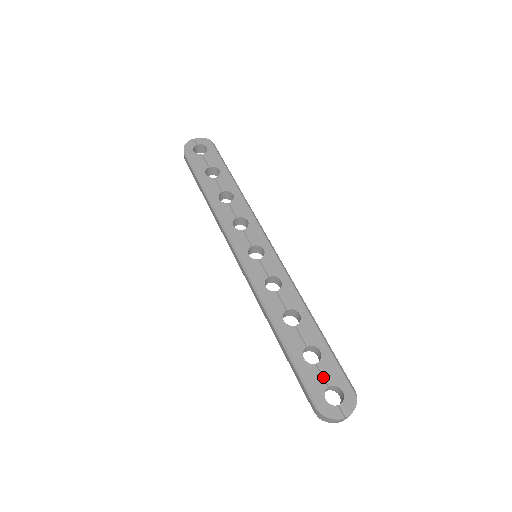
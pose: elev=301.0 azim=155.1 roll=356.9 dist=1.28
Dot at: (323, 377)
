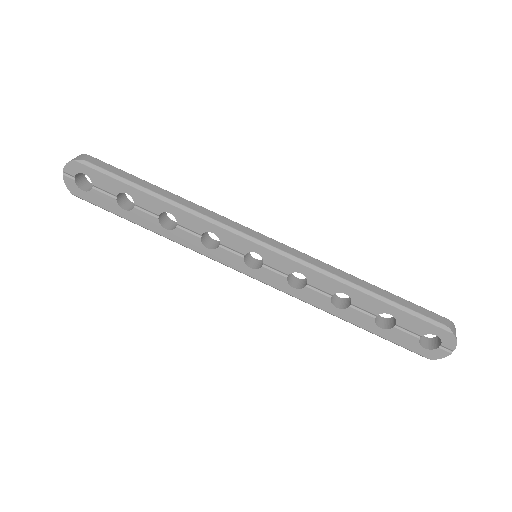
Dot at: (409, 333)
